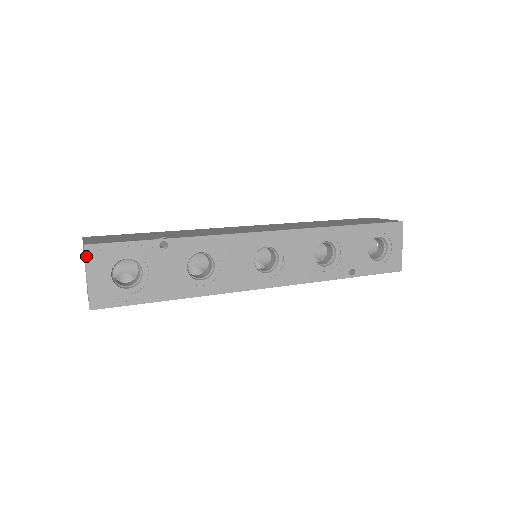
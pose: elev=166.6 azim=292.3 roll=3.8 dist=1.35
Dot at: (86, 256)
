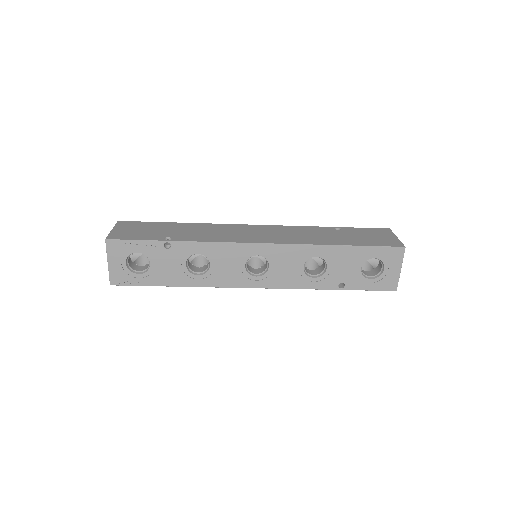
Dot at: (107, 247)
